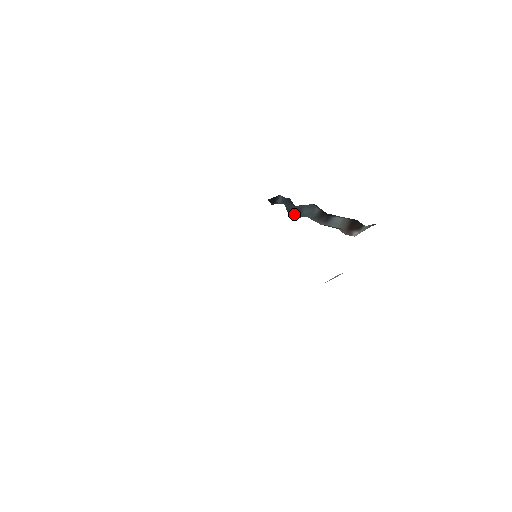
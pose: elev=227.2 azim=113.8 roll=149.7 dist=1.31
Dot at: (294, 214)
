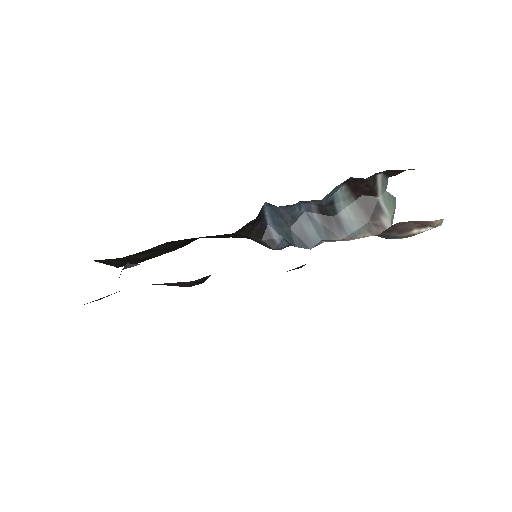
Dot at: (304, 244)
